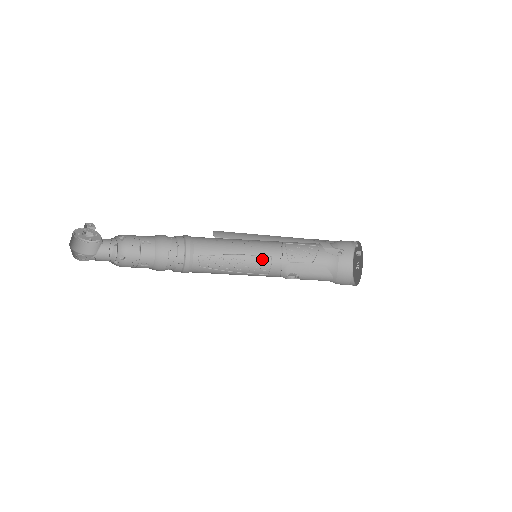
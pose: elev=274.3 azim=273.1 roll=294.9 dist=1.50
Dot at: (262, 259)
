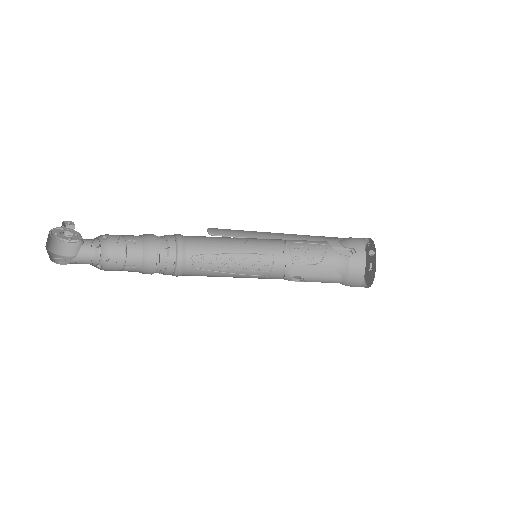
Dot at: (263, 258)
